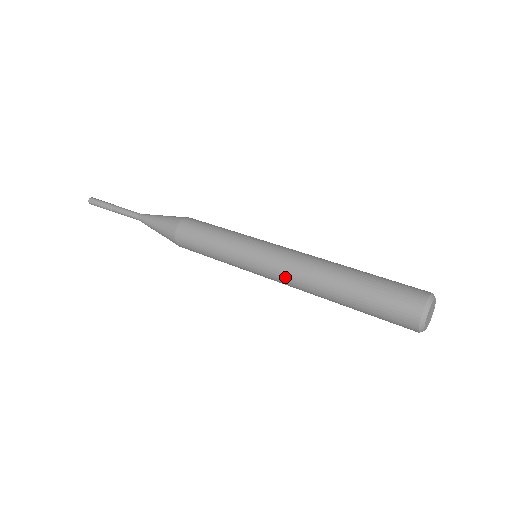
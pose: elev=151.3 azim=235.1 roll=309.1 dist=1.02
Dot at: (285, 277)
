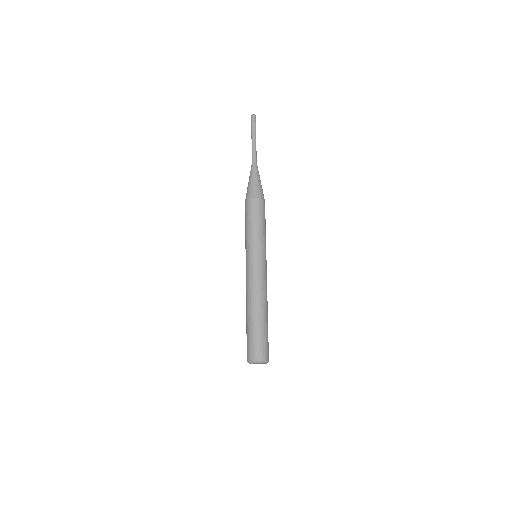
Dot at: (250, 281)
